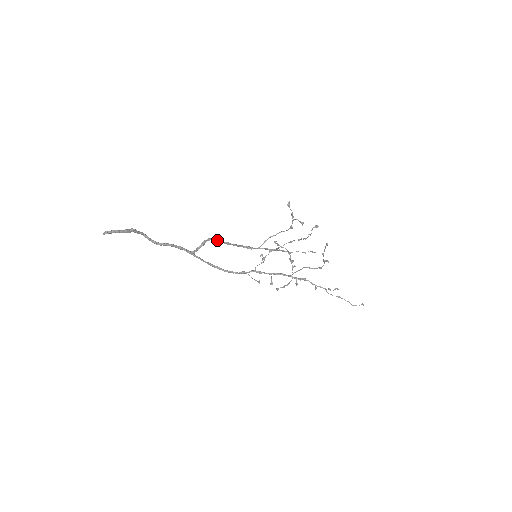
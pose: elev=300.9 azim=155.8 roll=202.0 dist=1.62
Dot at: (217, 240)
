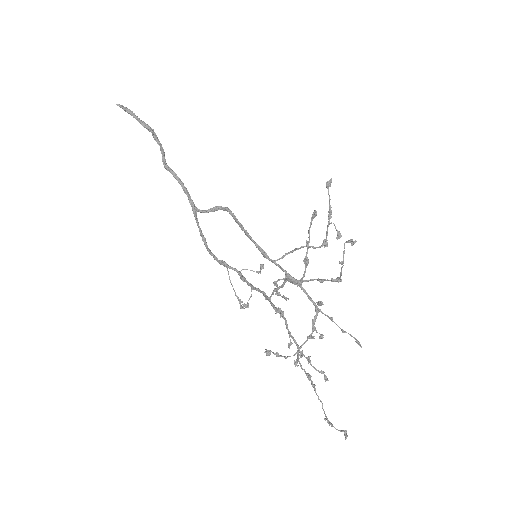
Dot at: (231, 212)
